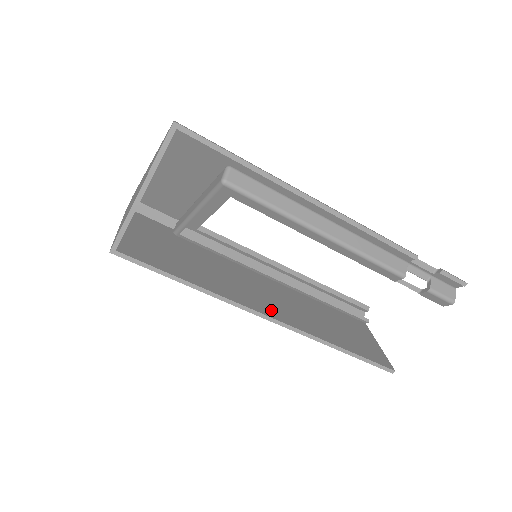
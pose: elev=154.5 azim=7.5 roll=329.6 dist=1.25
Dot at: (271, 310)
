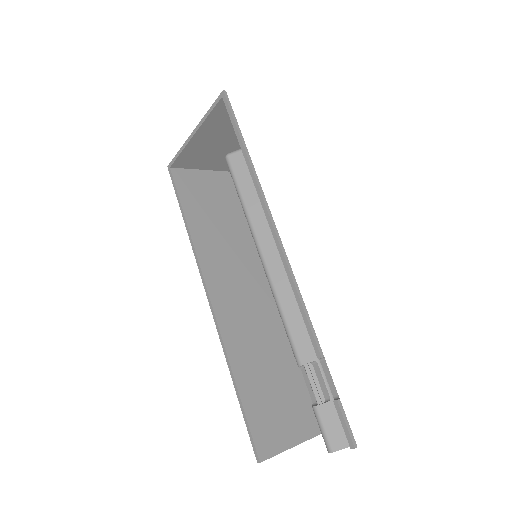
Dot at: (223, 300)
